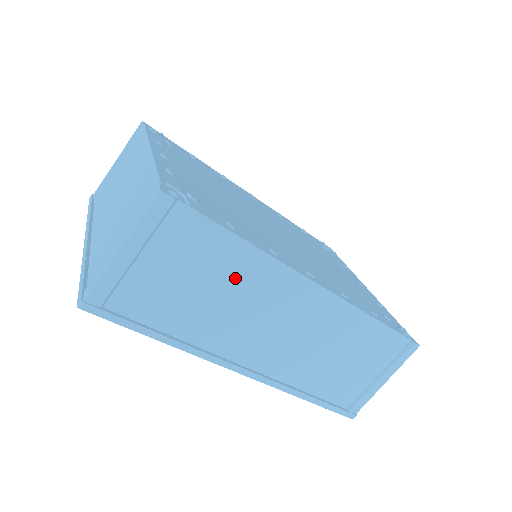
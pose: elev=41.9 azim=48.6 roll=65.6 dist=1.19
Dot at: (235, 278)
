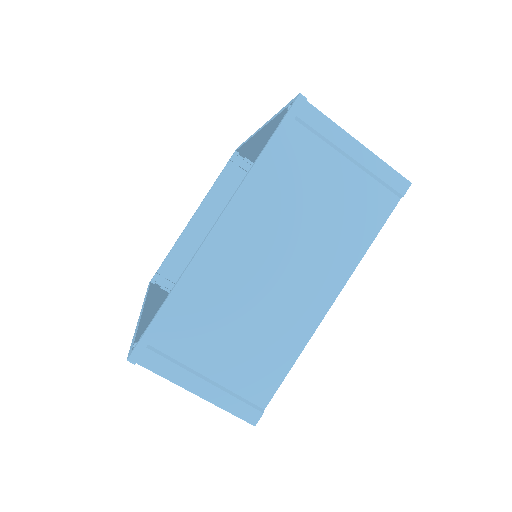
Dot at: occluded
